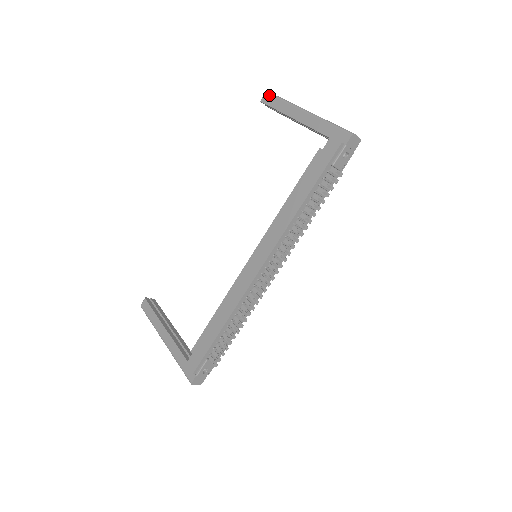
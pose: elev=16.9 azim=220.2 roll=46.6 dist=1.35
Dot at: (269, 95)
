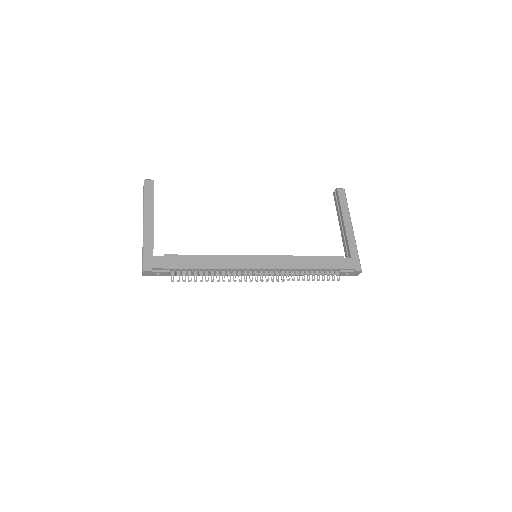
Dot at: (344, 193)
